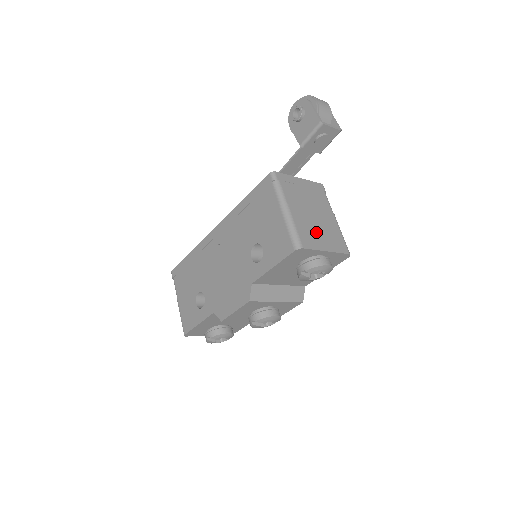
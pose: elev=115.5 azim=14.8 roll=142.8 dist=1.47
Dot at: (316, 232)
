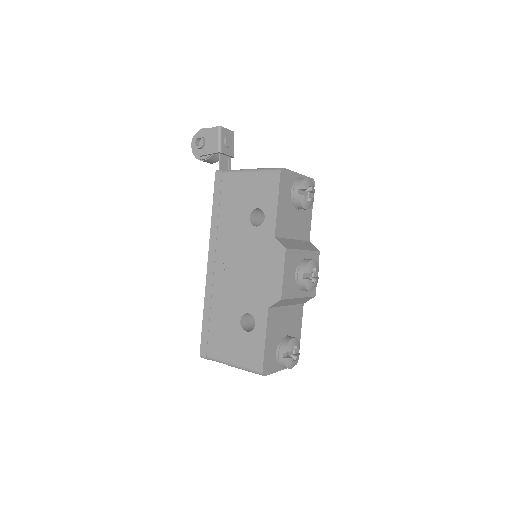
Dot at: occluded
